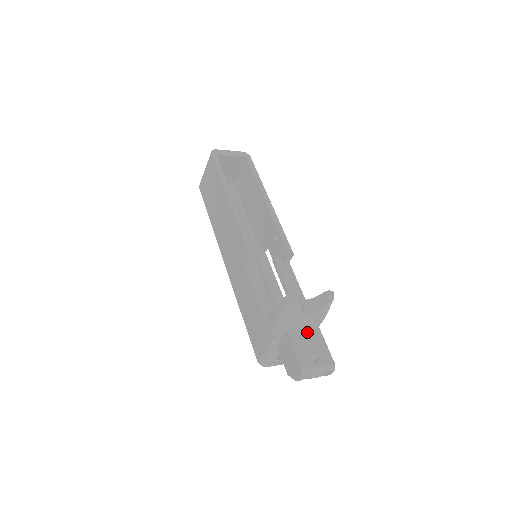
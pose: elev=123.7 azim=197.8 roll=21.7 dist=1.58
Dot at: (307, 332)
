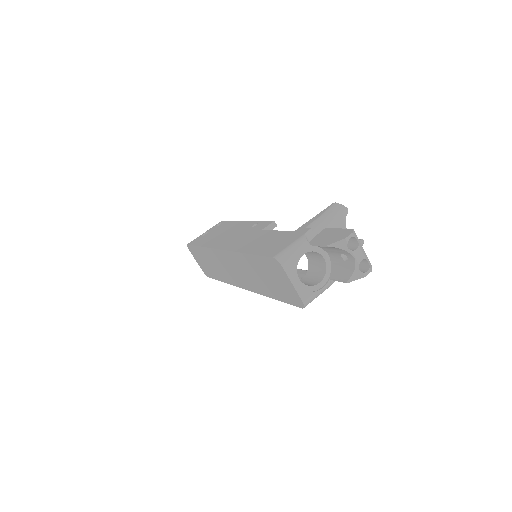
Dot at: occluded
